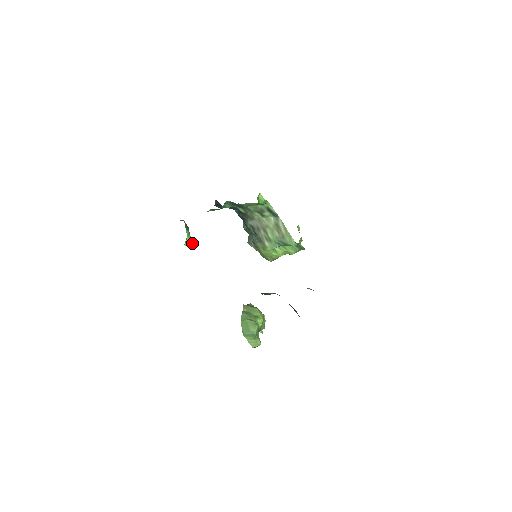
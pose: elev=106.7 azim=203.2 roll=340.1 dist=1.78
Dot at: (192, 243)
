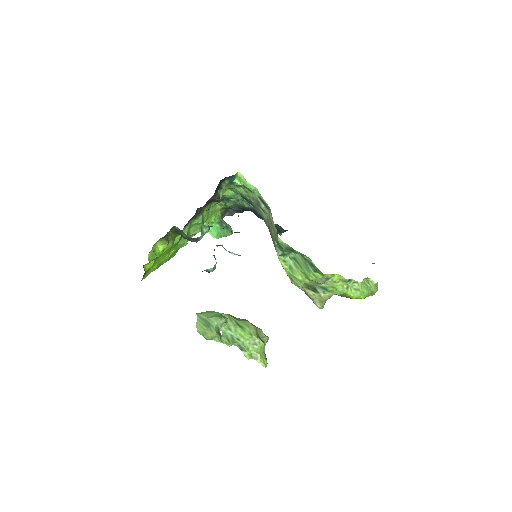
Dot at: (216, 234)
